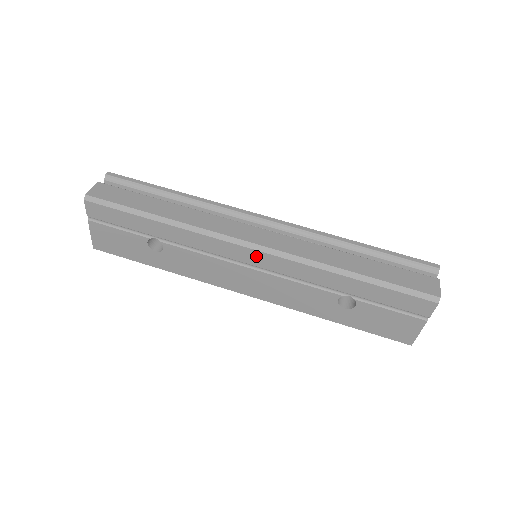
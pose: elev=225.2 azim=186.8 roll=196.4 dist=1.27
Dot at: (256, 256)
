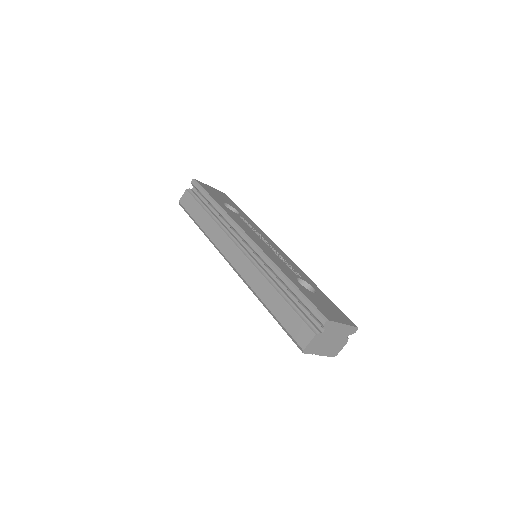
Dot at: occluded
